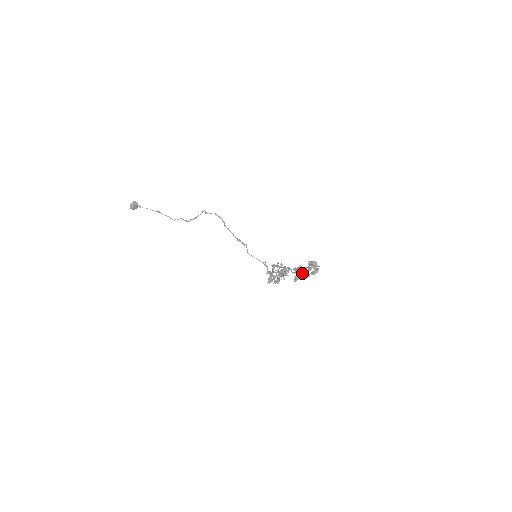
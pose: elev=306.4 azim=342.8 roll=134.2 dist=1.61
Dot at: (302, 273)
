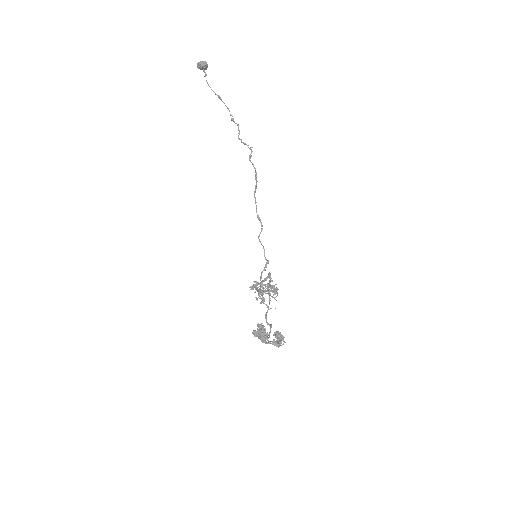
Dot at: (260, 338)
